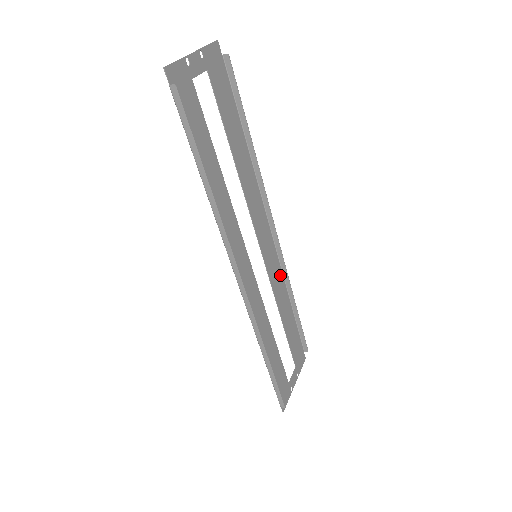
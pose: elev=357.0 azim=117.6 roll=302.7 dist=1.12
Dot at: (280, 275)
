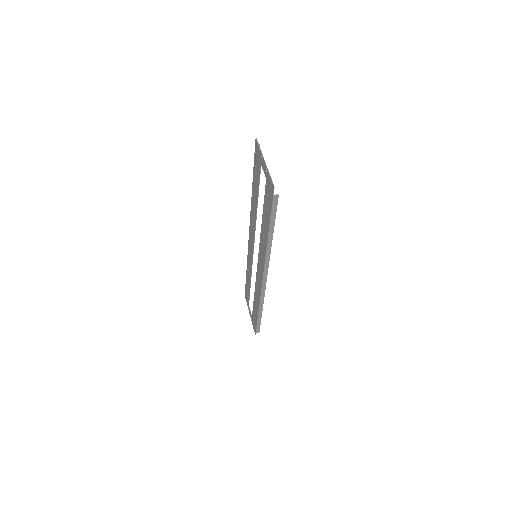
Dot at: (248, 256)
